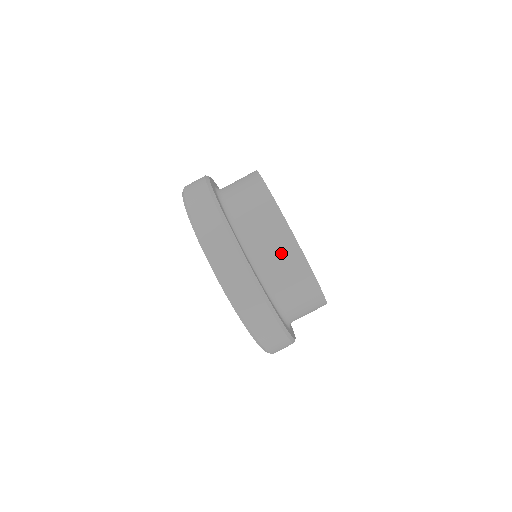
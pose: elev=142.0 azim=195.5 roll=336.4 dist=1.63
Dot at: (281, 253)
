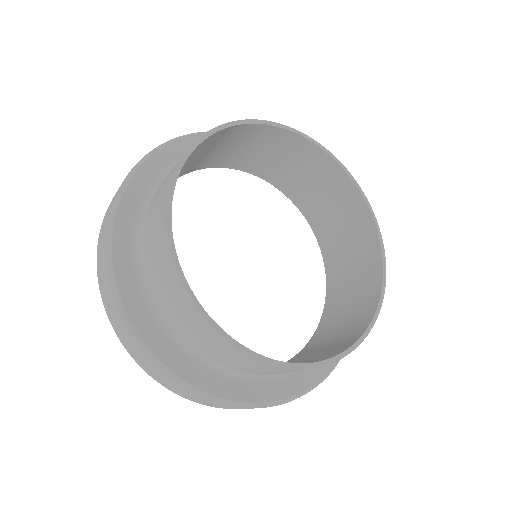
Dot at: (162, 270)
